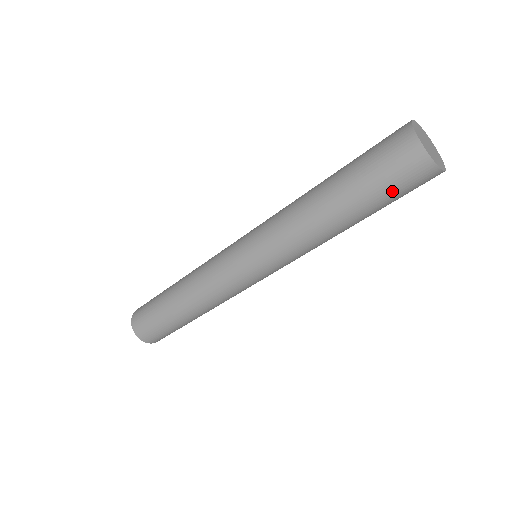
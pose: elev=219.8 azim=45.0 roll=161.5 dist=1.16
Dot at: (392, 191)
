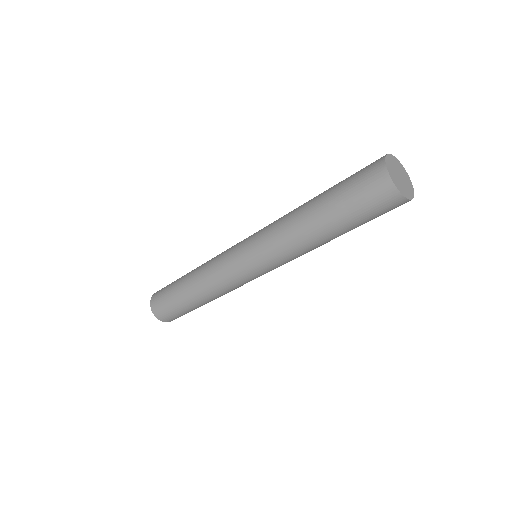
Dot at: (369, 216)
